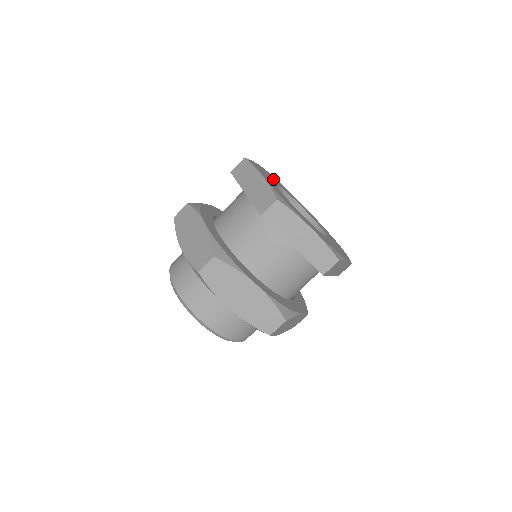
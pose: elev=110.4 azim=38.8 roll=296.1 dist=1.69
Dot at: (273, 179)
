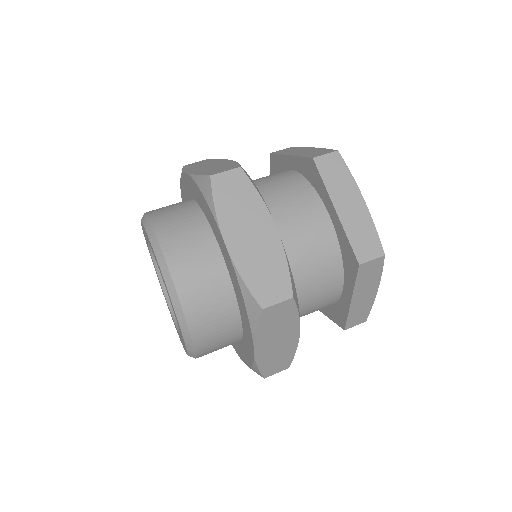
Dot at: occluded
